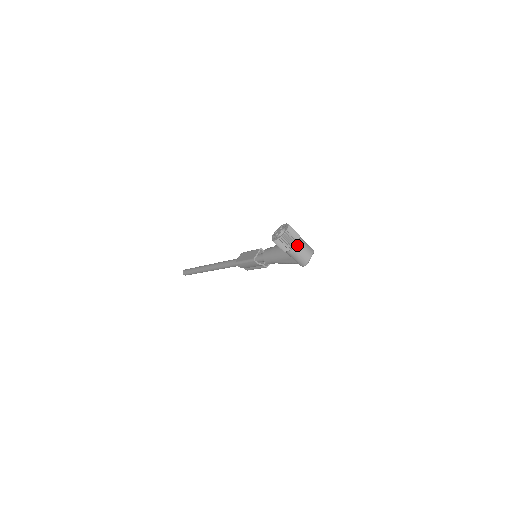
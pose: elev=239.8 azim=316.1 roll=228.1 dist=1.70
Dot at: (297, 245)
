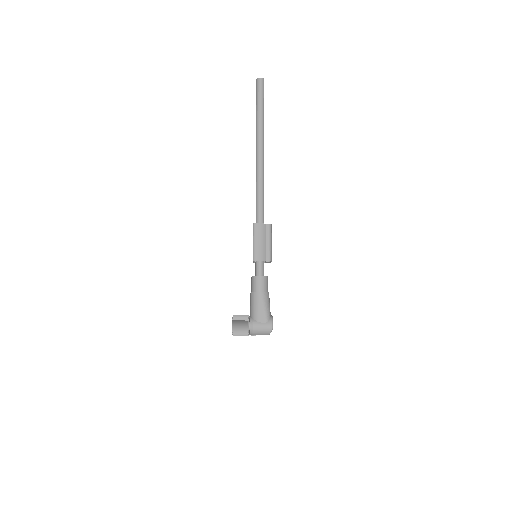
Dot at: (250, 334)
